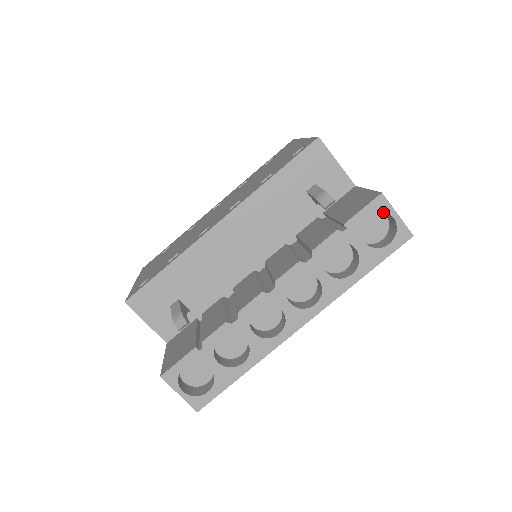
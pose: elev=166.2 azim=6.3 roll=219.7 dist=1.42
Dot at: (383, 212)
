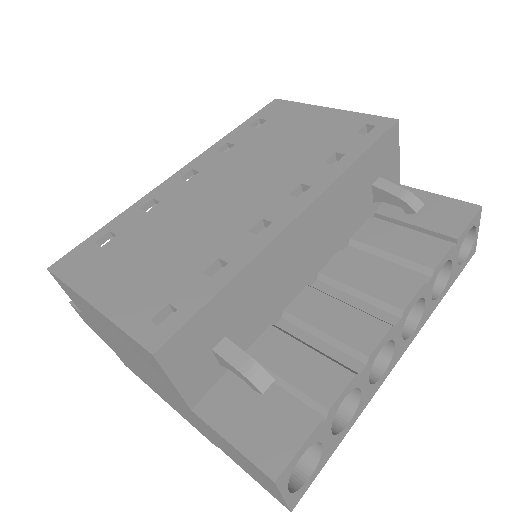
Dot at: occluded
